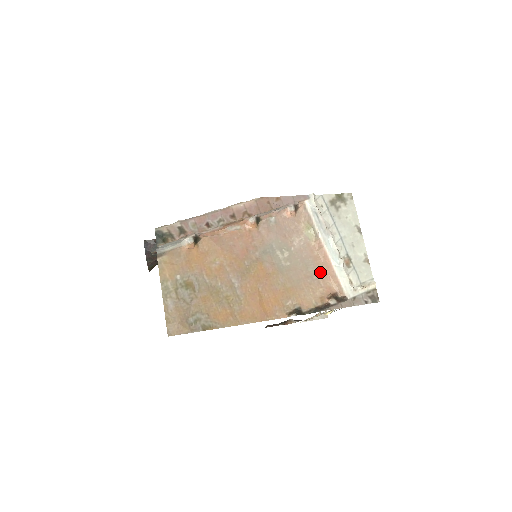
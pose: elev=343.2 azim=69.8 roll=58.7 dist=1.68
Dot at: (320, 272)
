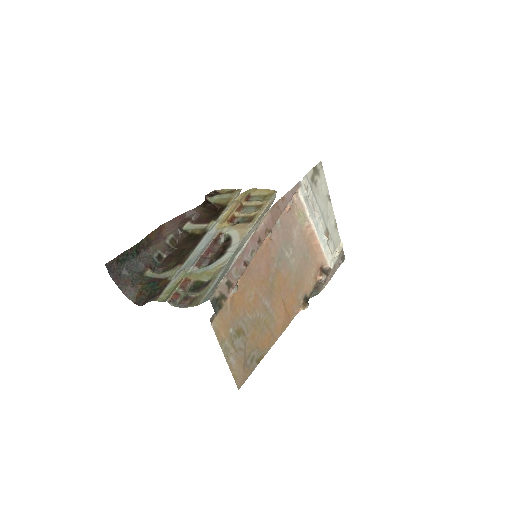
Dot at: (311, 254)
